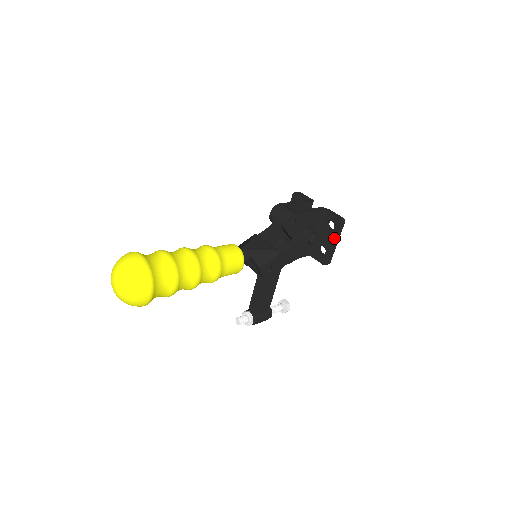
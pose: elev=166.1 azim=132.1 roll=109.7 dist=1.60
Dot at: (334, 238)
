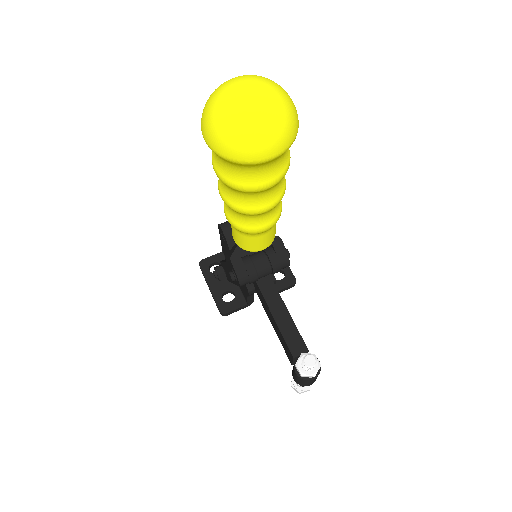
Dot at: occluded
